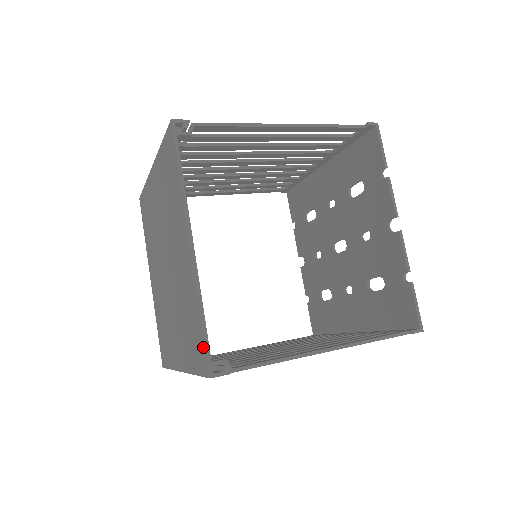
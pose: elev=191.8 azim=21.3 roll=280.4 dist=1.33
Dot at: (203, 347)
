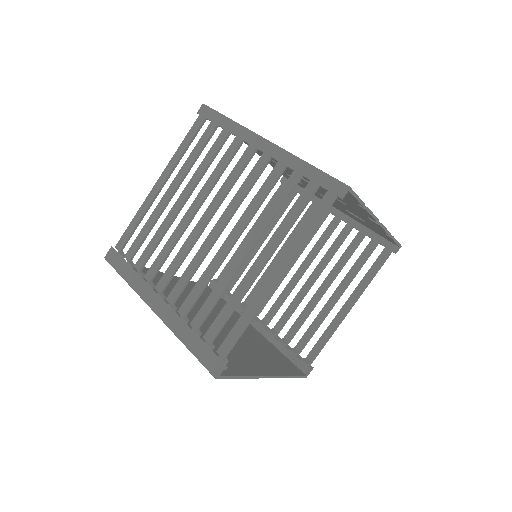
Dot at: occluded
